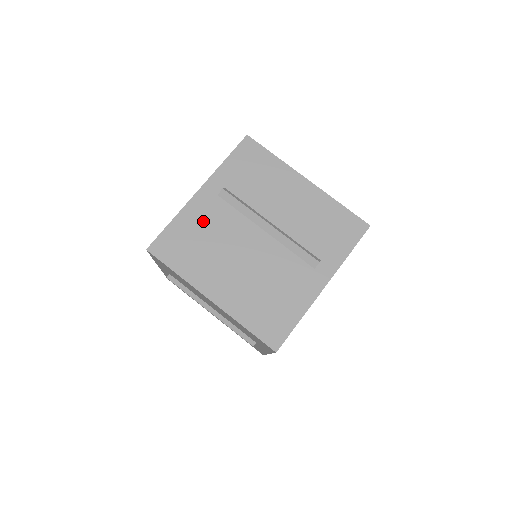
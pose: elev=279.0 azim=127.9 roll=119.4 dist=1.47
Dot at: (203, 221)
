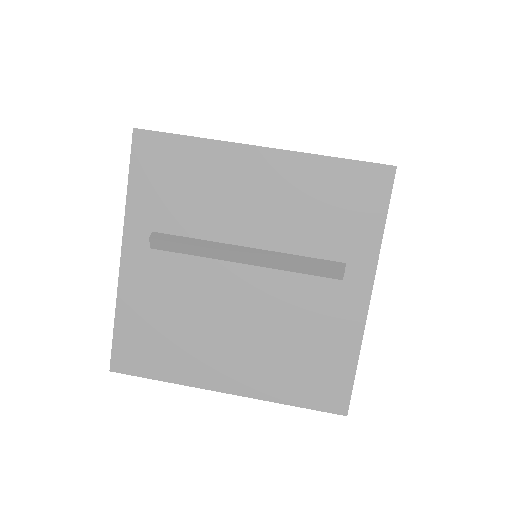
Dot at: occluded
